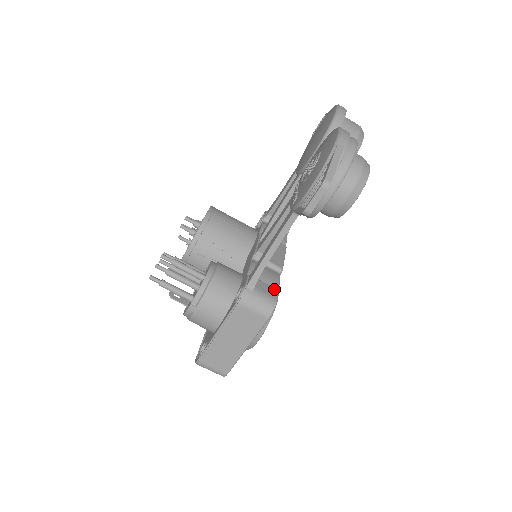
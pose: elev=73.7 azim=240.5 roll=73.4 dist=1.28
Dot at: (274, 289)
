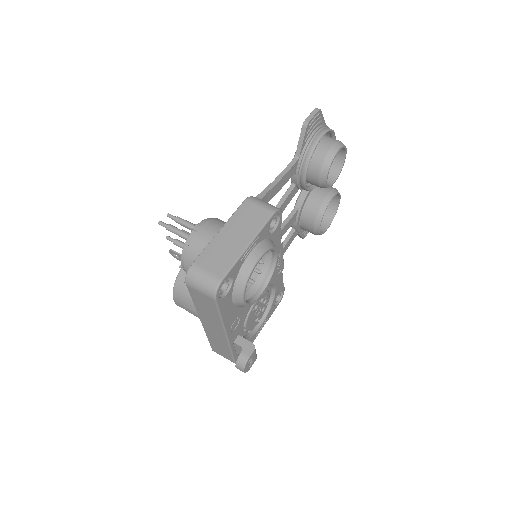
Dot at: occluded
